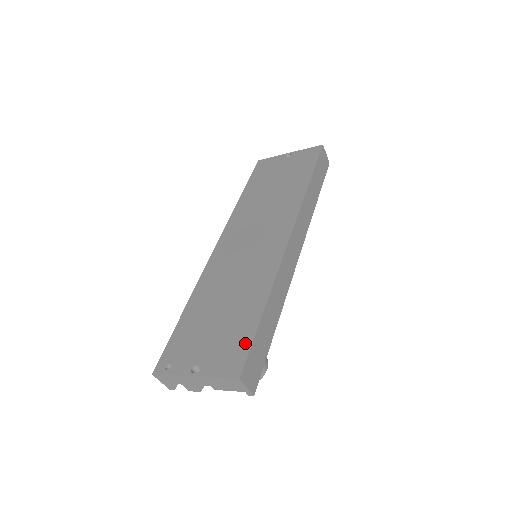
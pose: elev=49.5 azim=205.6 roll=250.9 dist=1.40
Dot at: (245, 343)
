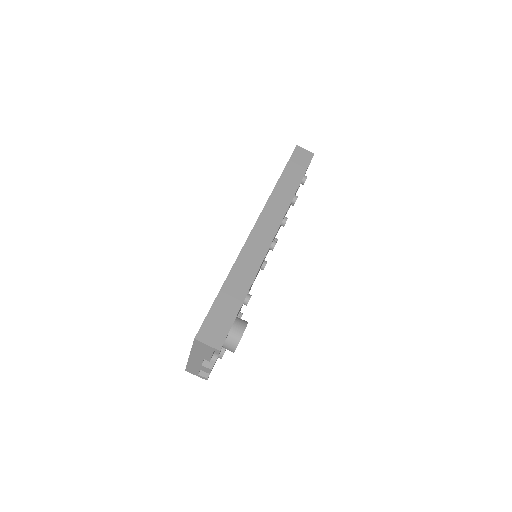
Dot at: occluded
